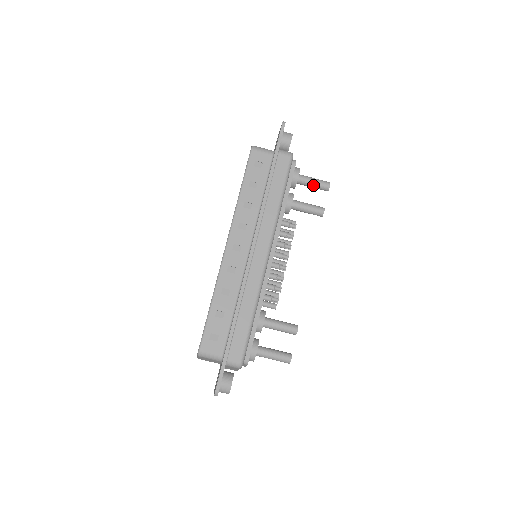
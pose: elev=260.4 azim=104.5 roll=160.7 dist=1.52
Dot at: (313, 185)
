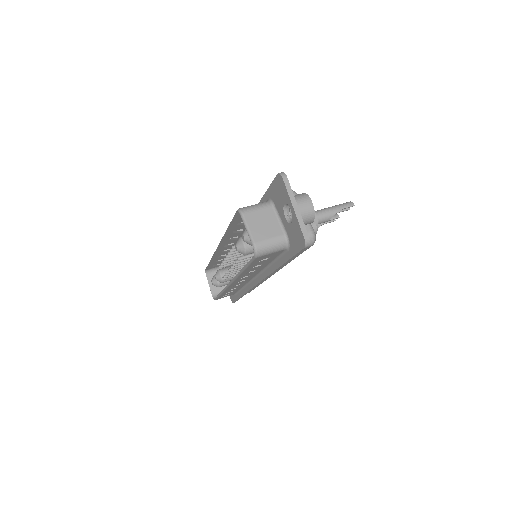
Dot at: occluded
